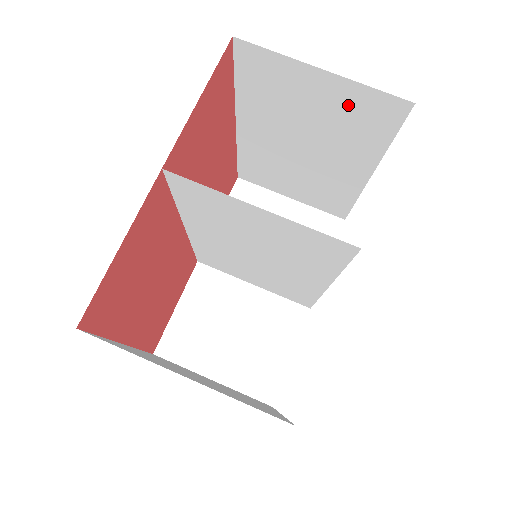
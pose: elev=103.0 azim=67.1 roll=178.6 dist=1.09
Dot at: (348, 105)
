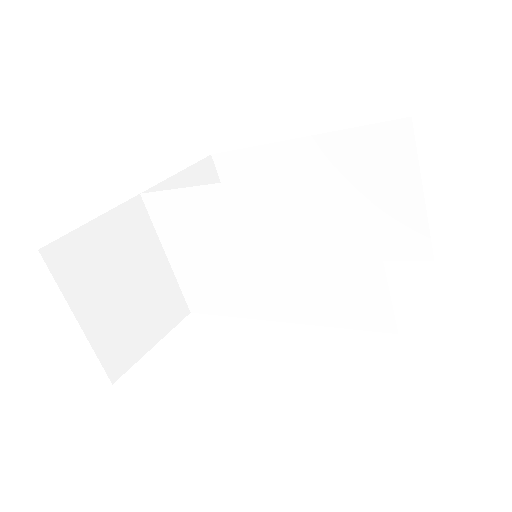
Dot at: (398, 221)
